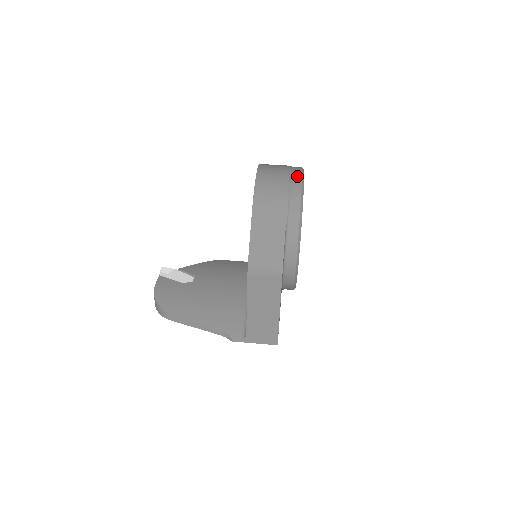
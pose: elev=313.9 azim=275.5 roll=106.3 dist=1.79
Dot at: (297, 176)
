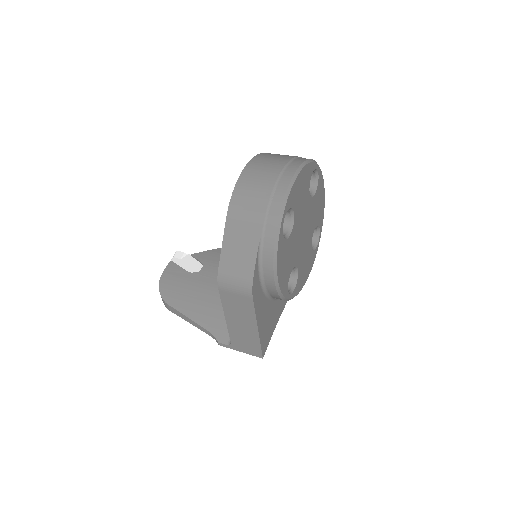
Dot at: (286, 177)
